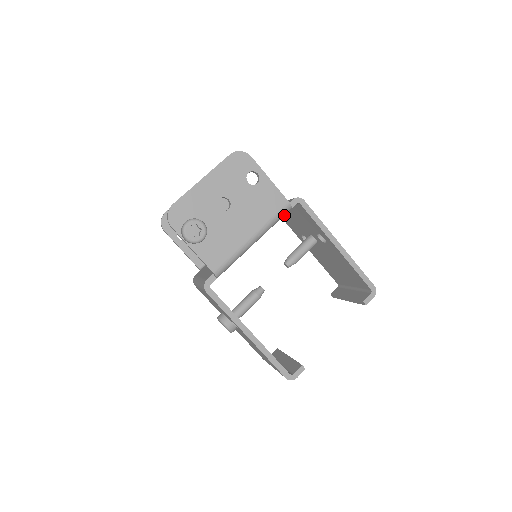
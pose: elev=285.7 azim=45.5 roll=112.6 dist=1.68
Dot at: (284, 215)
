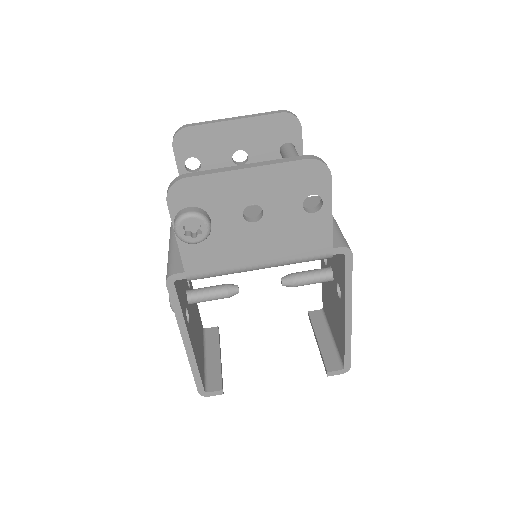
Dot at: occluded
